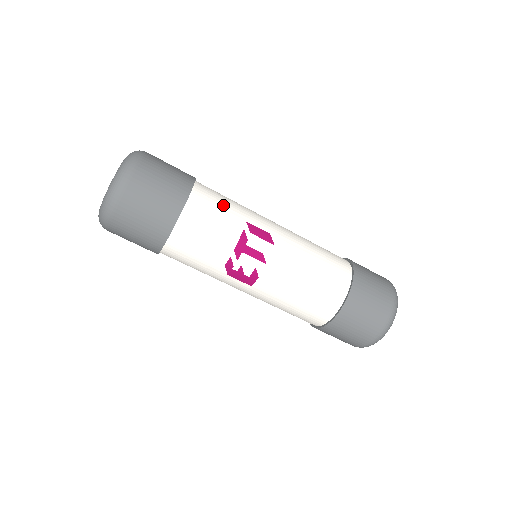
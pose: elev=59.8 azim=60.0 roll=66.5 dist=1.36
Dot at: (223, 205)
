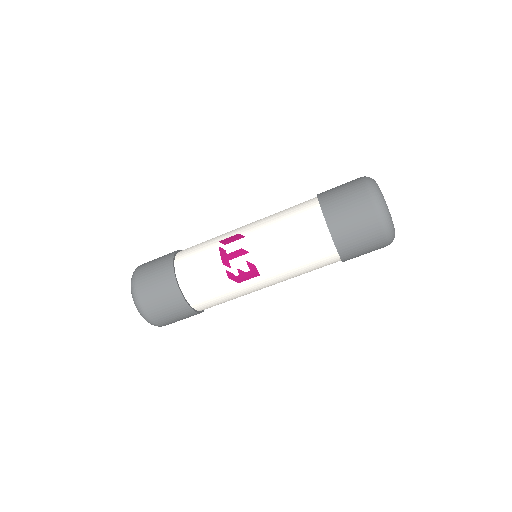
Dot at: (199, 247)
